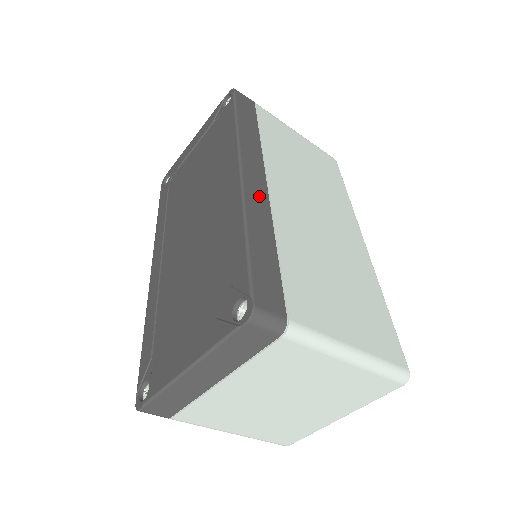
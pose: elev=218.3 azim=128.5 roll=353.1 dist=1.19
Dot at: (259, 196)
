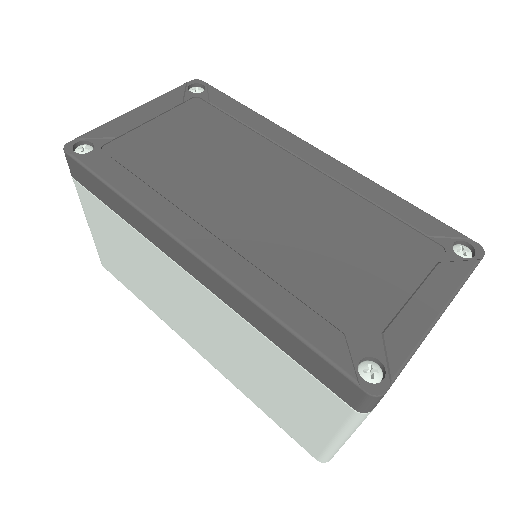
Dot at: occluded
